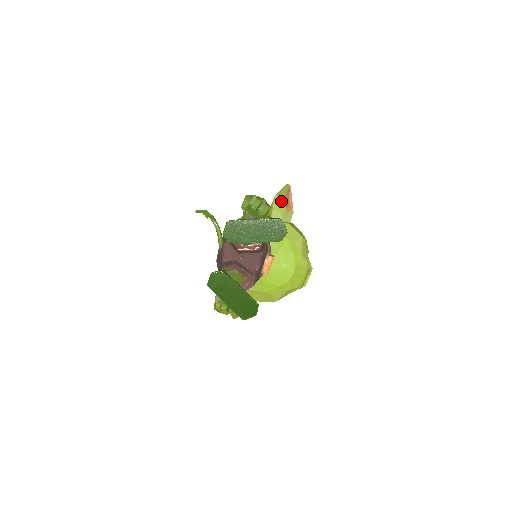
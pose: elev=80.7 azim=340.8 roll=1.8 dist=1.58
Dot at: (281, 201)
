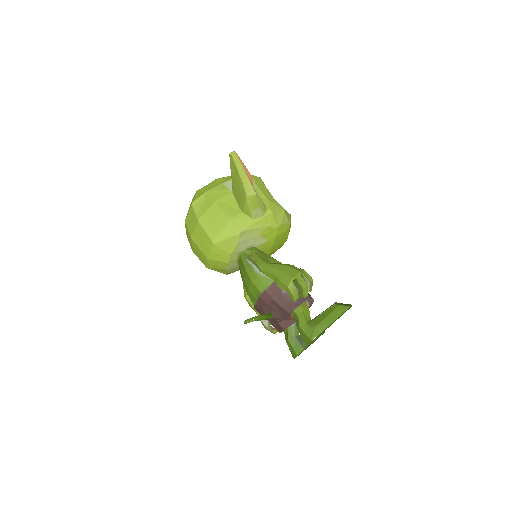
Dot at: (255, 198)
